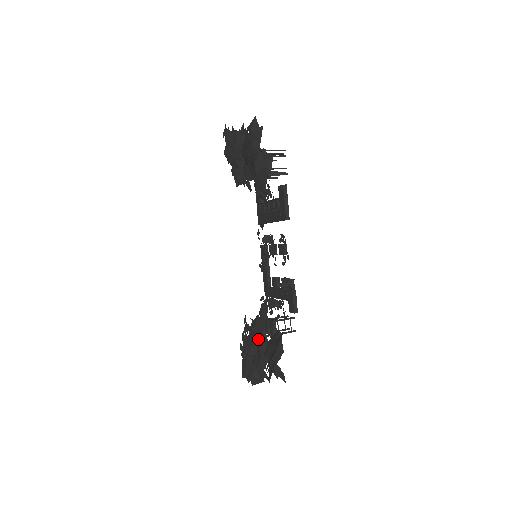
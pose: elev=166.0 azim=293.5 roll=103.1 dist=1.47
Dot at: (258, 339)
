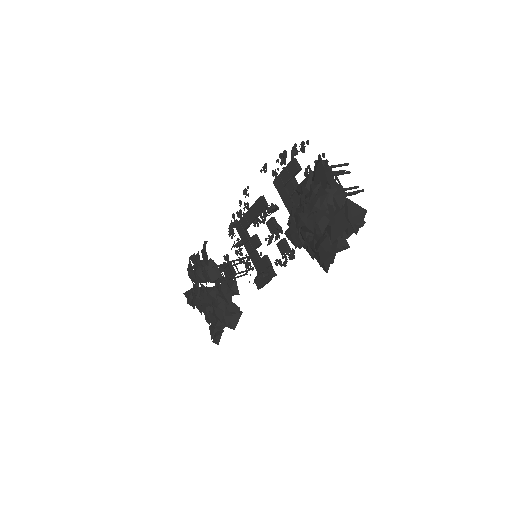
Dot at: (217, 307)
